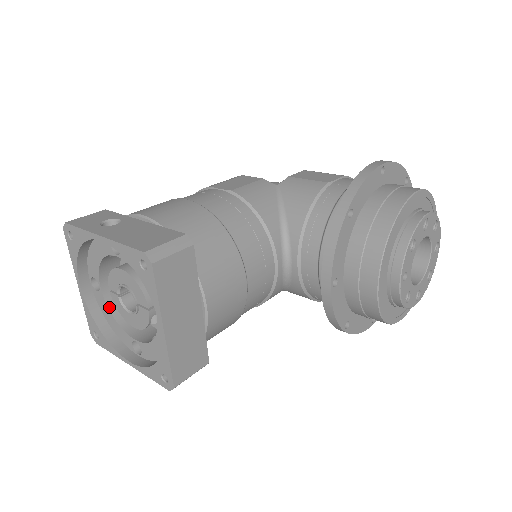
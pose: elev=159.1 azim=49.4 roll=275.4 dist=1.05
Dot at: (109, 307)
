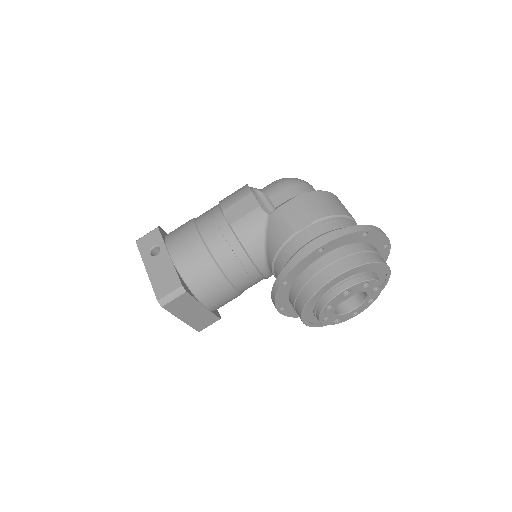
Dot at: occluded
